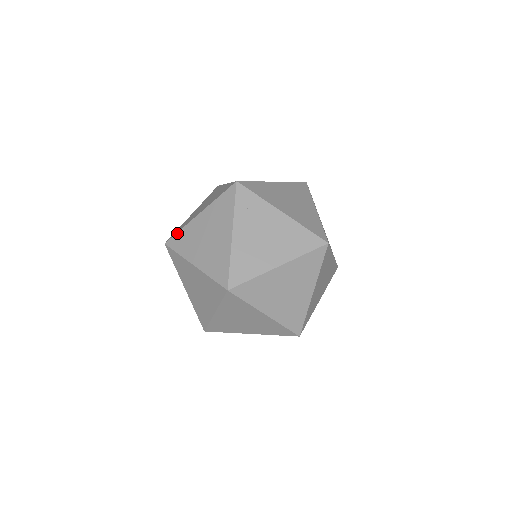
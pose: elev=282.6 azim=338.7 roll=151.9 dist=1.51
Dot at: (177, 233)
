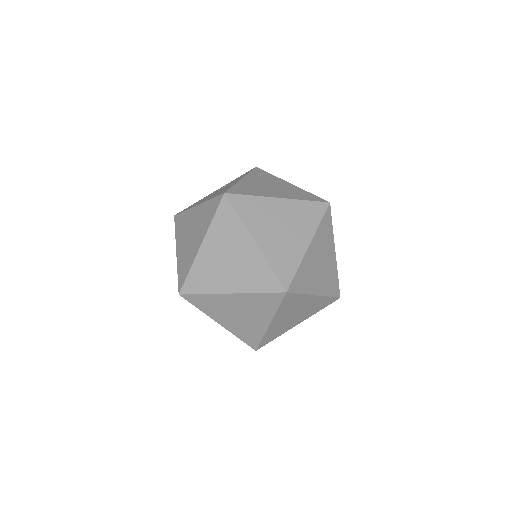
Dot at: occluded
